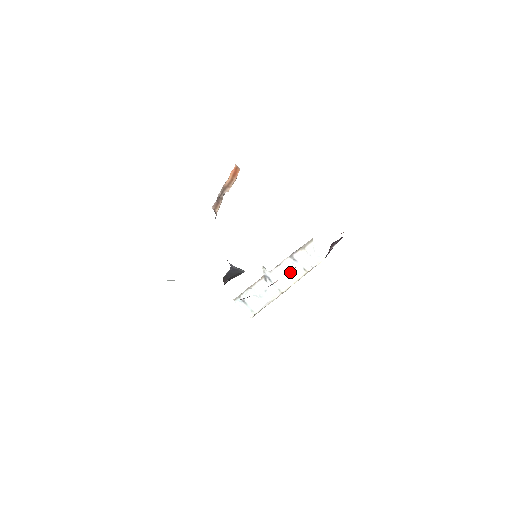
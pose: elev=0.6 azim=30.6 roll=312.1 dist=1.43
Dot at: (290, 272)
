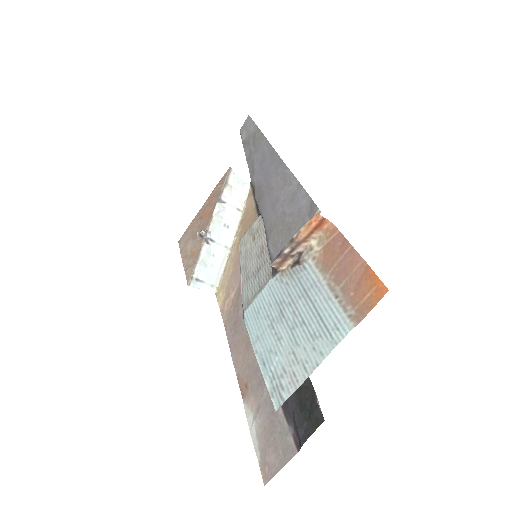
Dot at: (227, 220)
